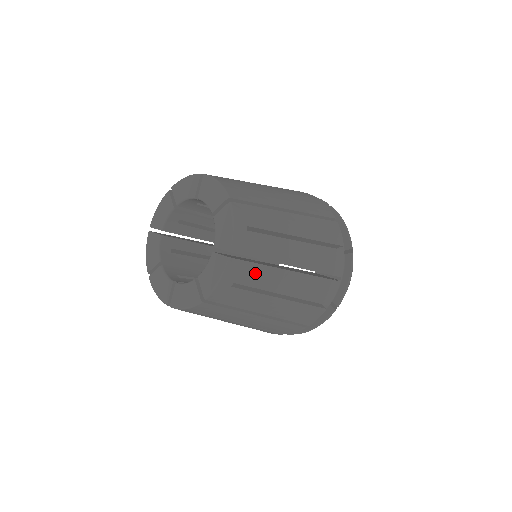
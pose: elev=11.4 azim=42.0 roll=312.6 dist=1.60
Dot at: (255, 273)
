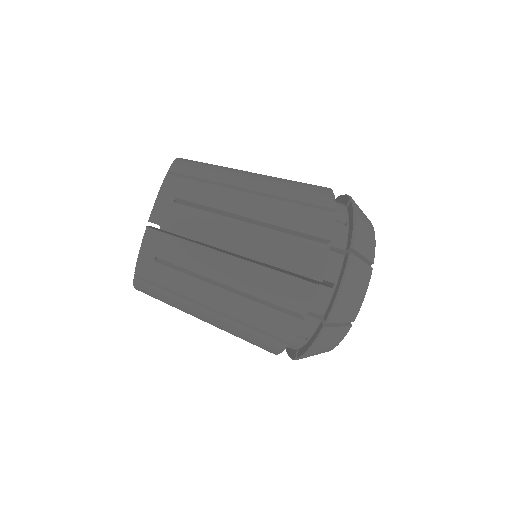
Dot at: (181, 250)
